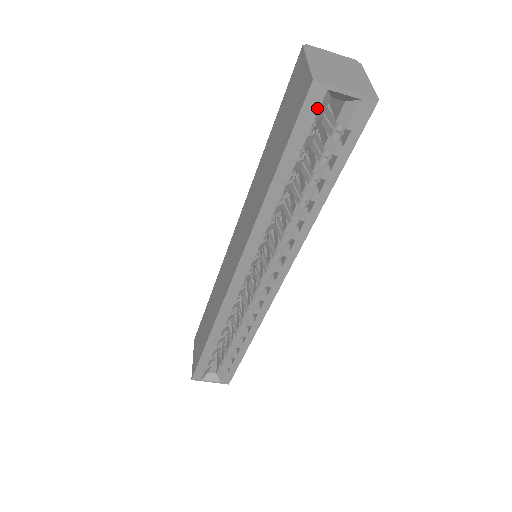
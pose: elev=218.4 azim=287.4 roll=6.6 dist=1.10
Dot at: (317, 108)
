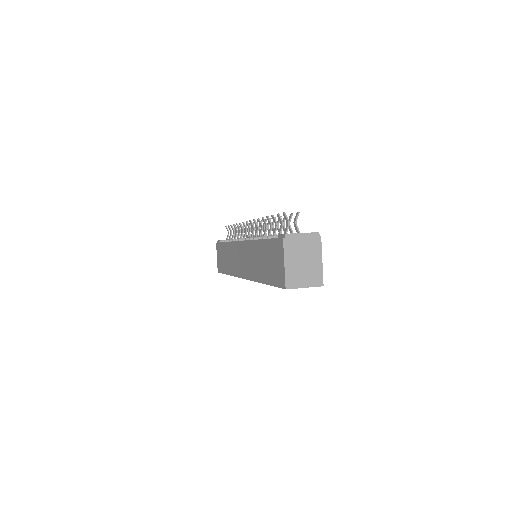
Dot at: occluded
